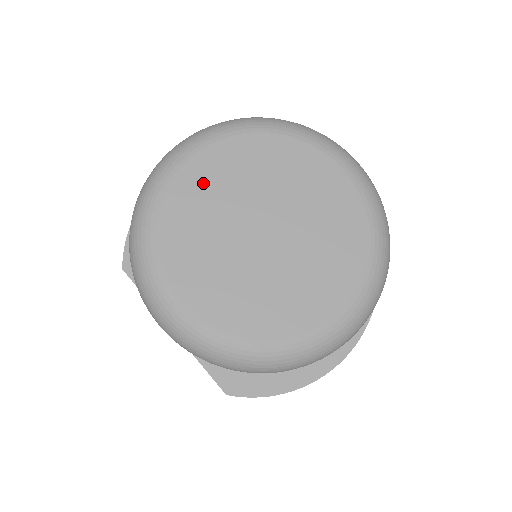
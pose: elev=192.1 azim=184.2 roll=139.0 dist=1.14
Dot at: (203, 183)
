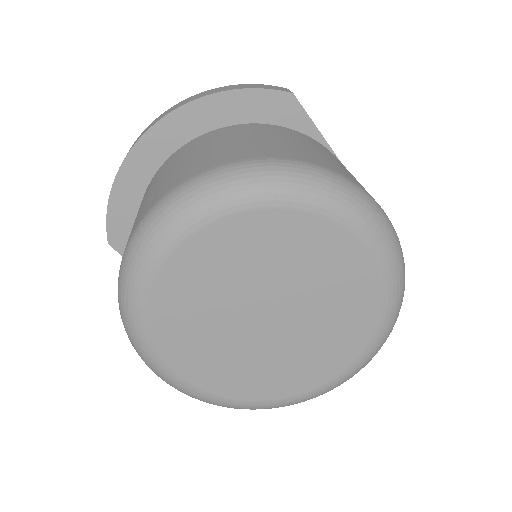
Dot at: (199, 270)
